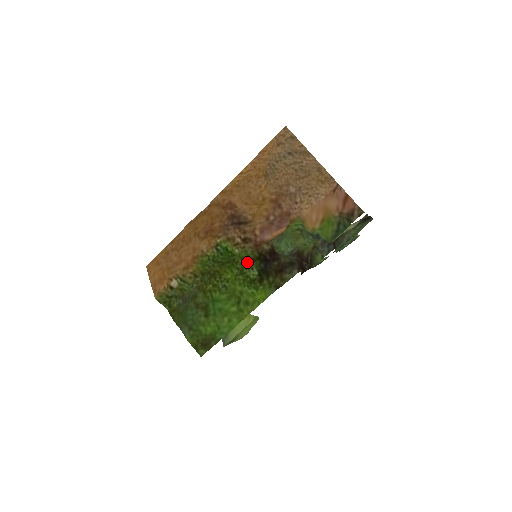
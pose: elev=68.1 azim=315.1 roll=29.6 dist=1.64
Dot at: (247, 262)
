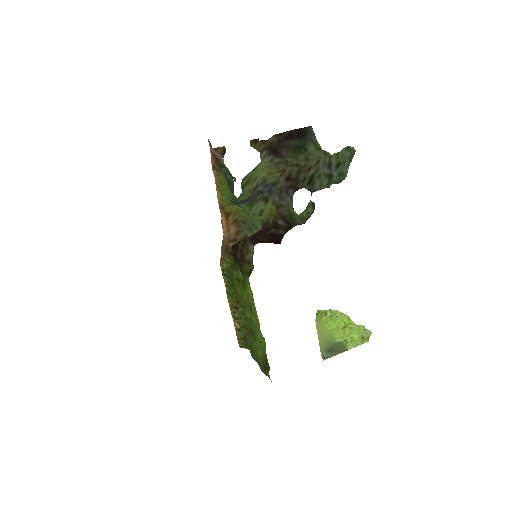
Dot at: (235, 269)
